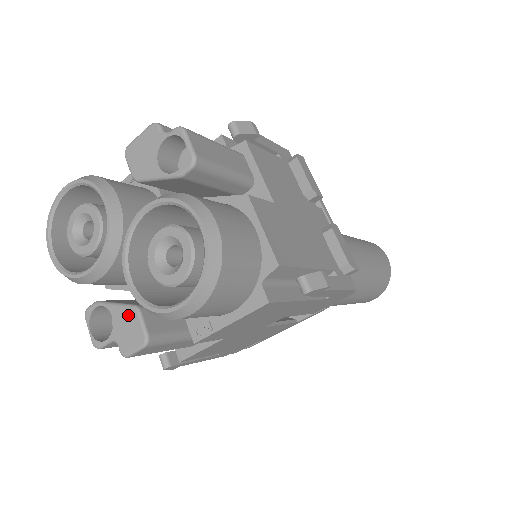
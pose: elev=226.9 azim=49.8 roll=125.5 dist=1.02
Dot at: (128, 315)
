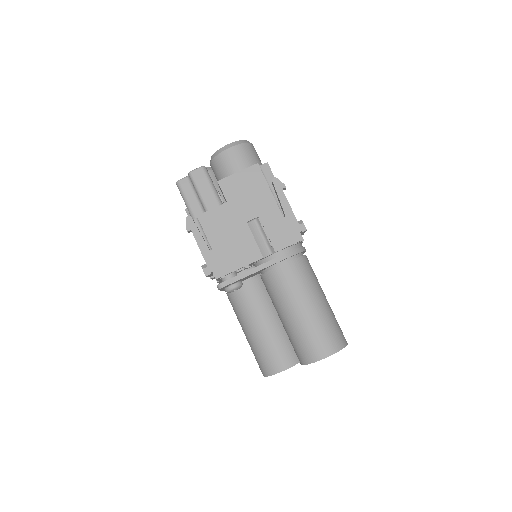
Dot at: occluded
